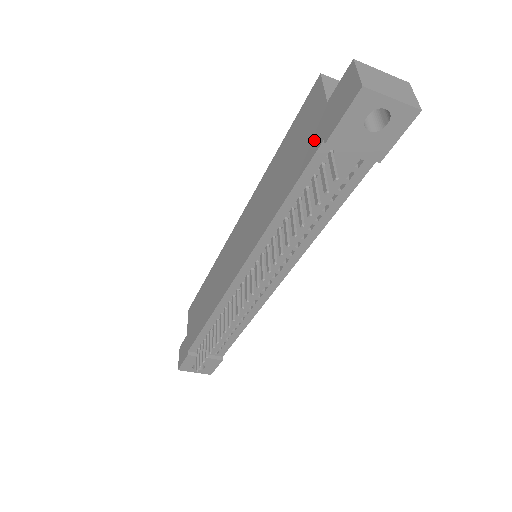
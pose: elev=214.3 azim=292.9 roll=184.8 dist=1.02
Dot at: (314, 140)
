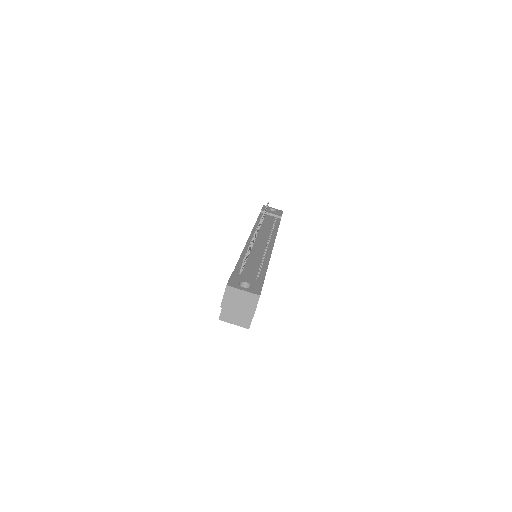
Dot at: occluded
